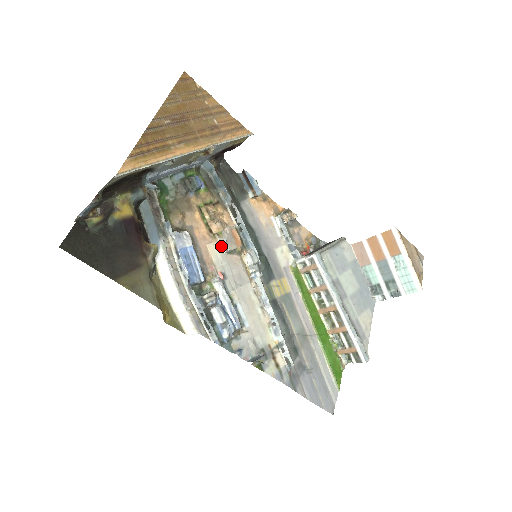
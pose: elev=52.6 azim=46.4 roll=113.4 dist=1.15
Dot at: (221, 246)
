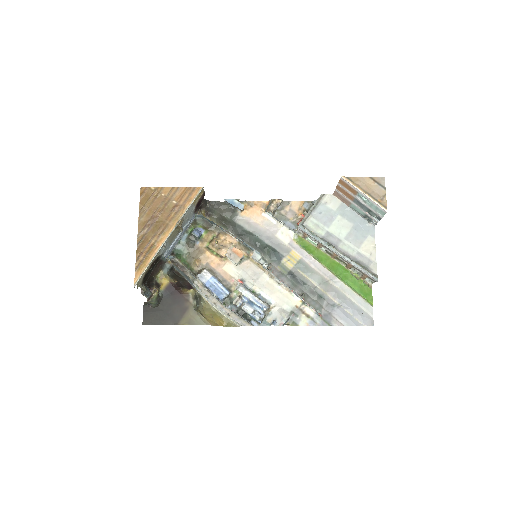
Dot at: (232, 262)
